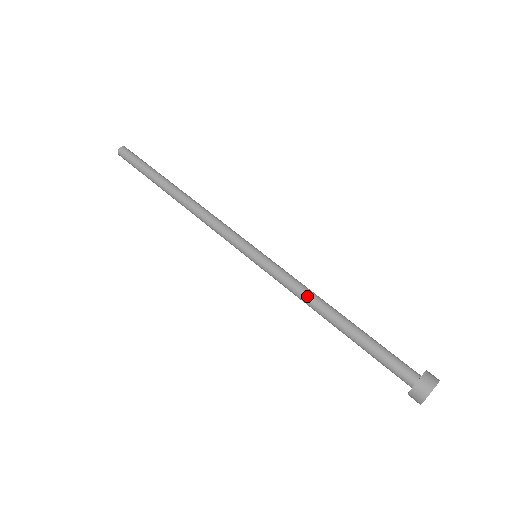
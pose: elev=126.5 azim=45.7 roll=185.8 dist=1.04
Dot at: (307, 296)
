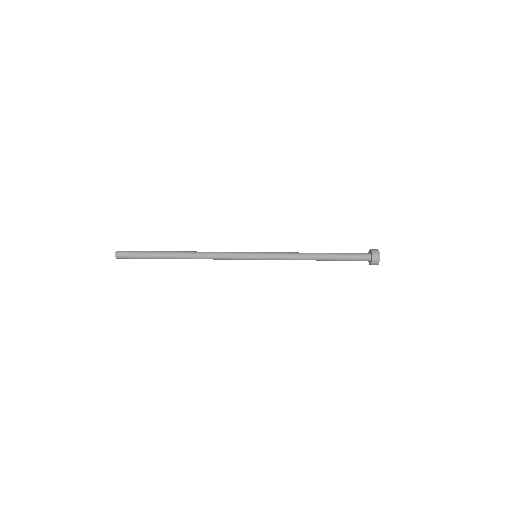
Dot at: occluded
